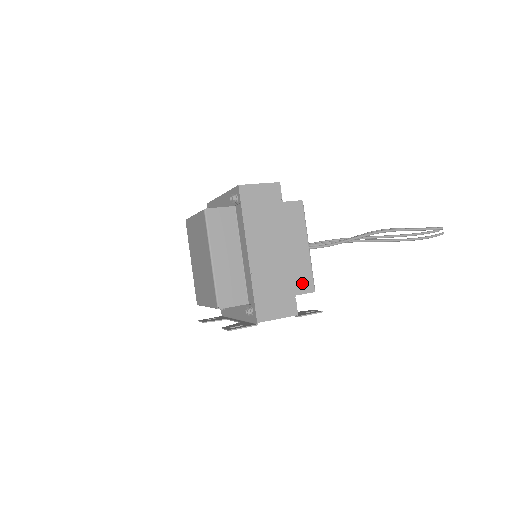
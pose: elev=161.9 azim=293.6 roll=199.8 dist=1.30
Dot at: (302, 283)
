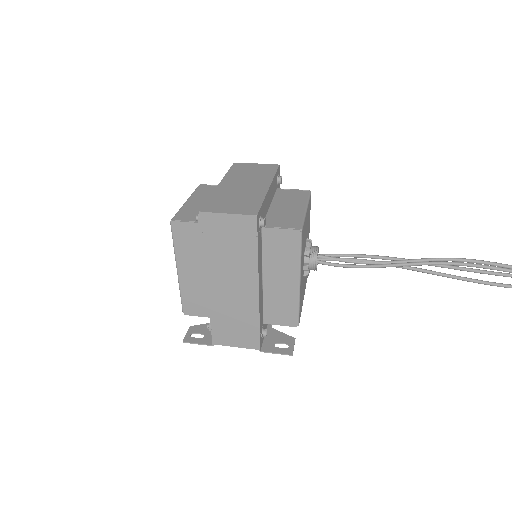
Dot at: (282, 315)
